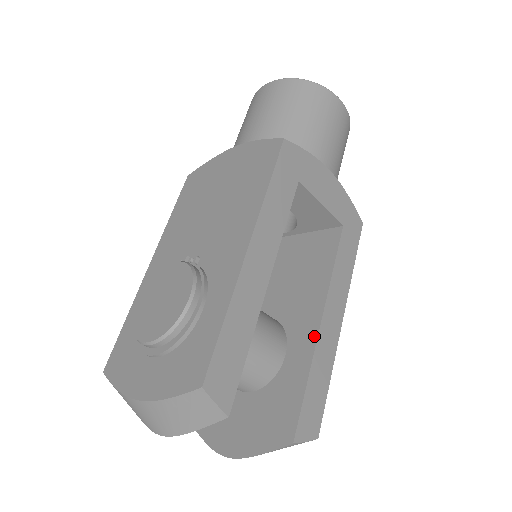
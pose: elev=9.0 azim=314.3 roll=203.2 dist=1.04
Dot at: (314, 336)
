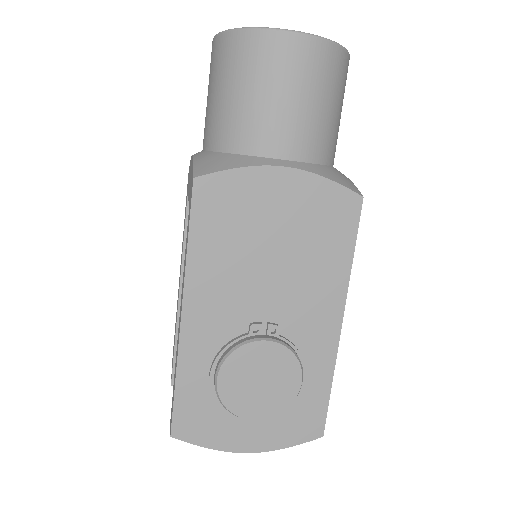
Dot at: occluded
